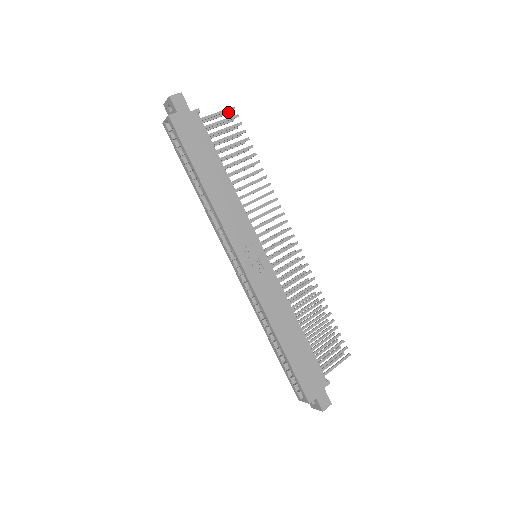
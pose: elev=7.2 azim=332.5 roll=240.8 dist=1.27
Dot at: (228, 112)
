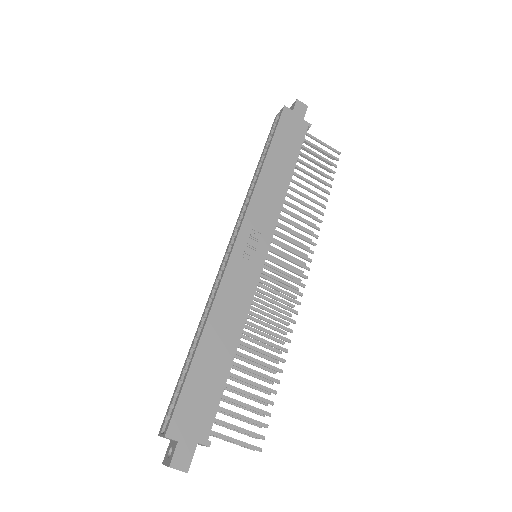
Dot at: occluded
